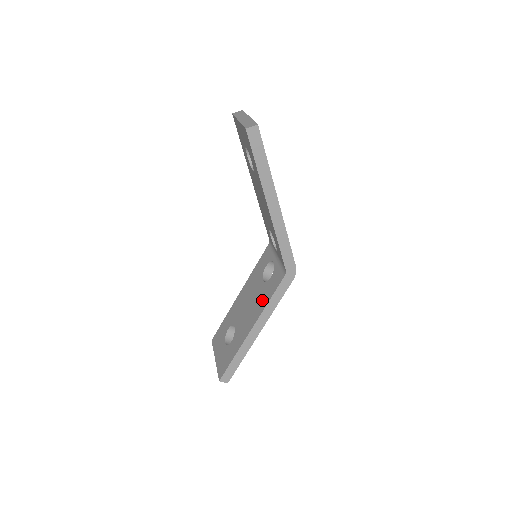
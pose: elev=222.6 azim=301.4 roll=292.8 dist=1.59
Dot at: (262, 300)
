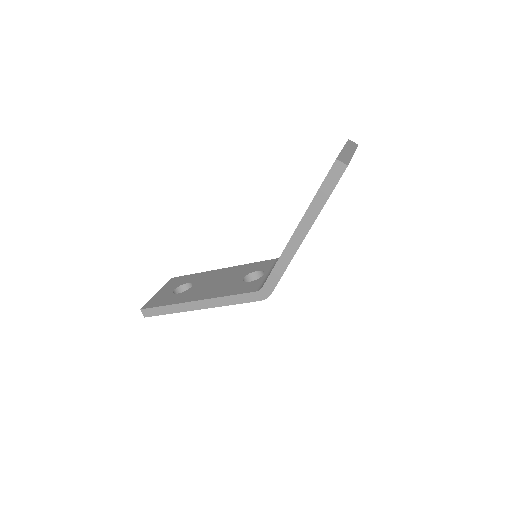
Dot at: (226, 290)
